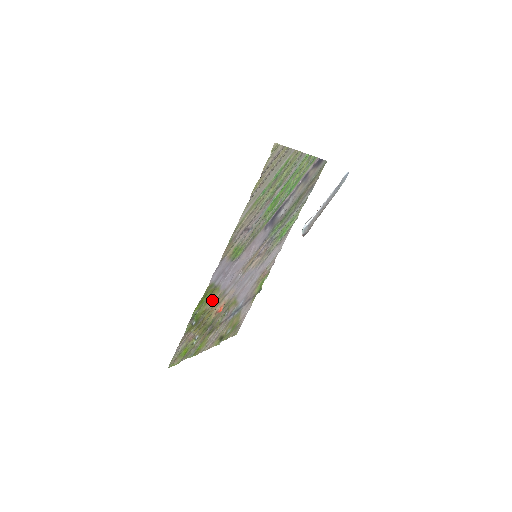
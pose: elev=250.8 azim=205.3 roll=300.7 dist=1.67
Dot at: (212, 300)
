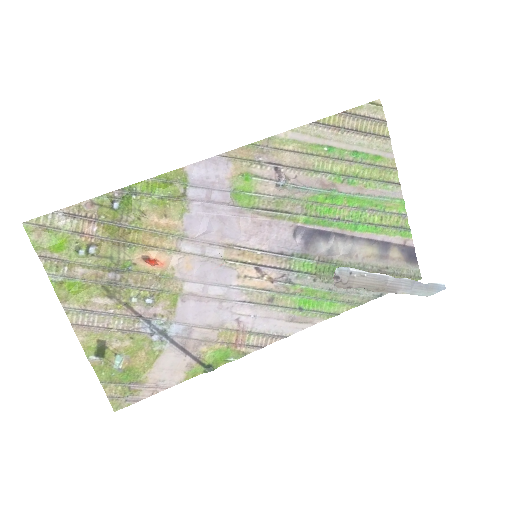
Dot at: (162, 216)
